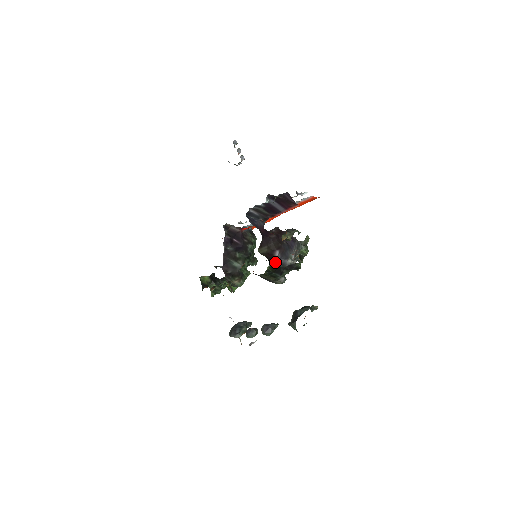
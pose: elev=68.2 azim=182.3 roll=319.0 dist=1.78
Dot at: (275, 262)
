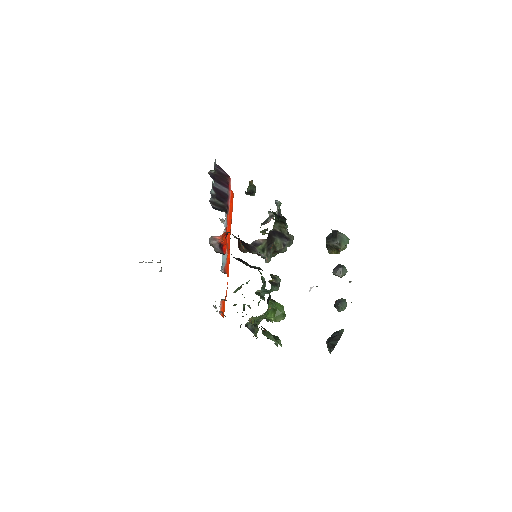
Dot at: occluded
